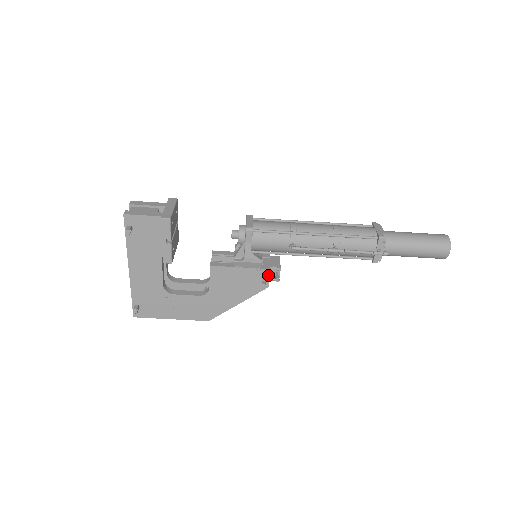
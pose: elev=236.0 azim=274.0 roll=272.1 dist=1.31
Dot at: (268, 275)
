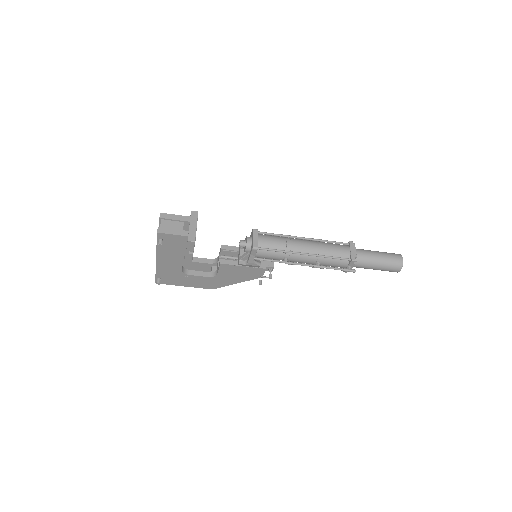
Dot at: (264, 271)
